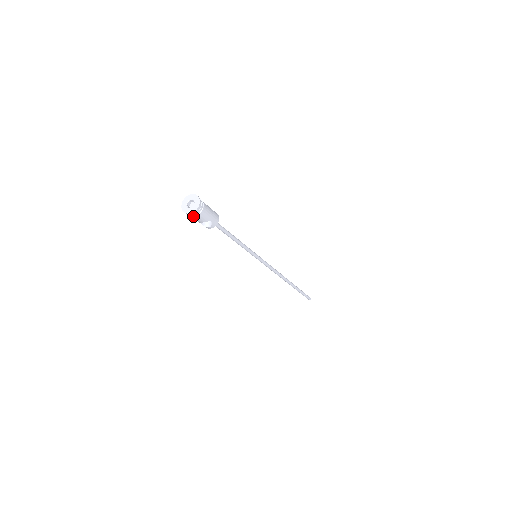
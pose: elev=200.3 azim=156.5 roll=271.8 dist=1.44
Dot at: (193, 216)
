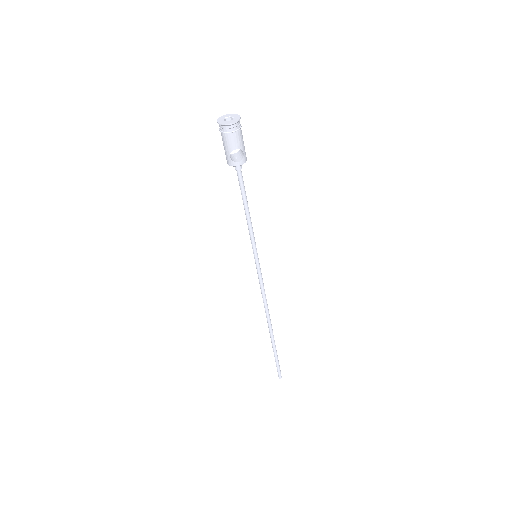
Dot at: (231, 132)
